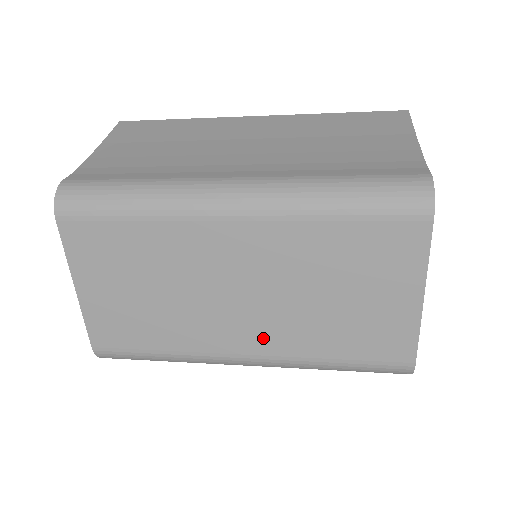
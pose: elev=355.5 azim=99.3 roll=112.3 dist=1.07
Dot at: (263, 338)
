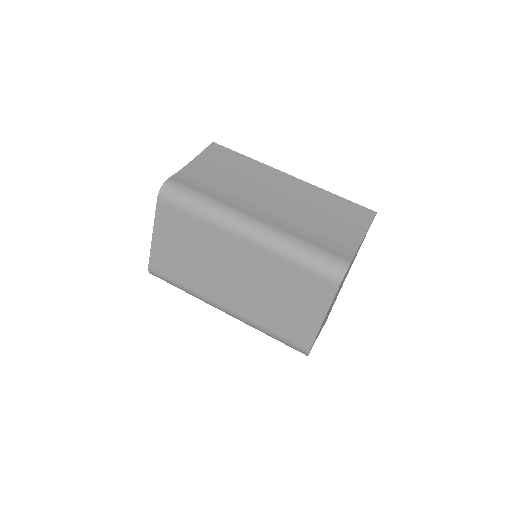
Dot at: (238, 303)
